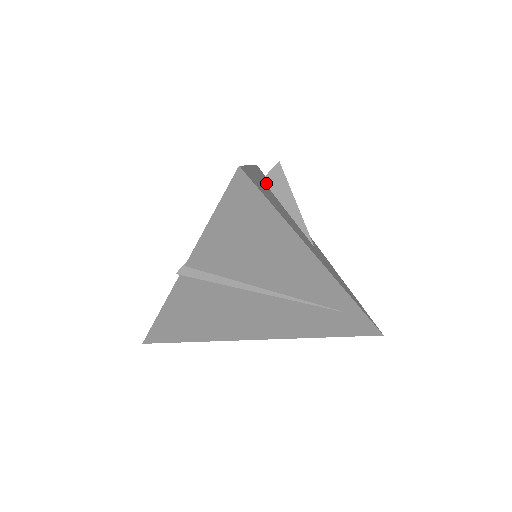
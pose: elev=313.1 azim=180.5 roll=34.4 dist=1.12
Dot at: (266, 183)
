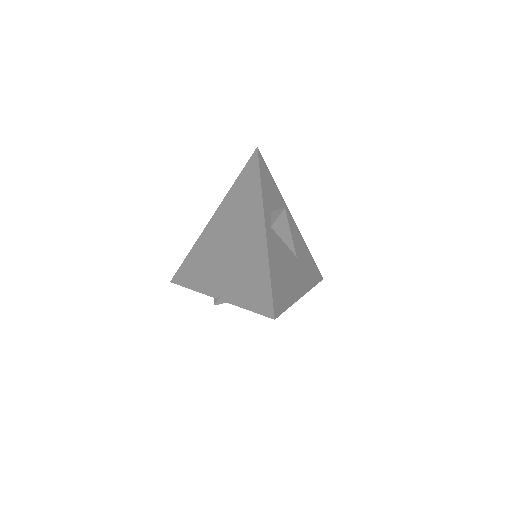
Dot at: (273, 228)
